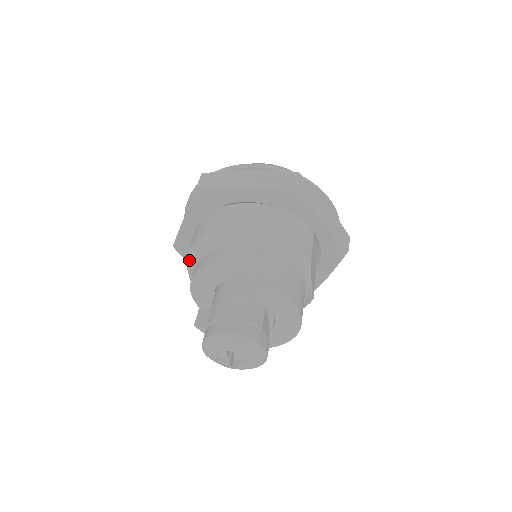
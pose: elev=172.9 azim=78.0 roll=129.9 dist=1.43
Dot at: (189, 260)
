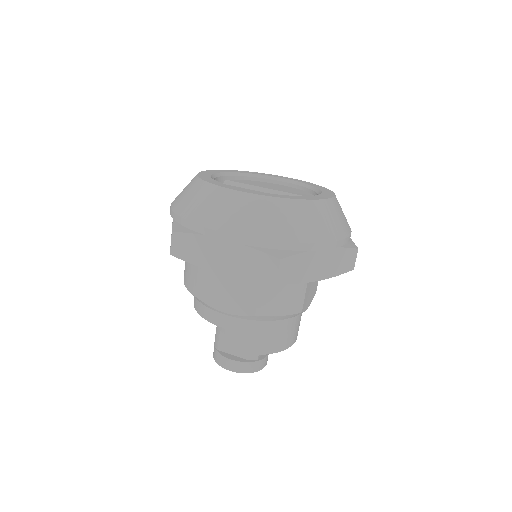
Dot at: occluded
